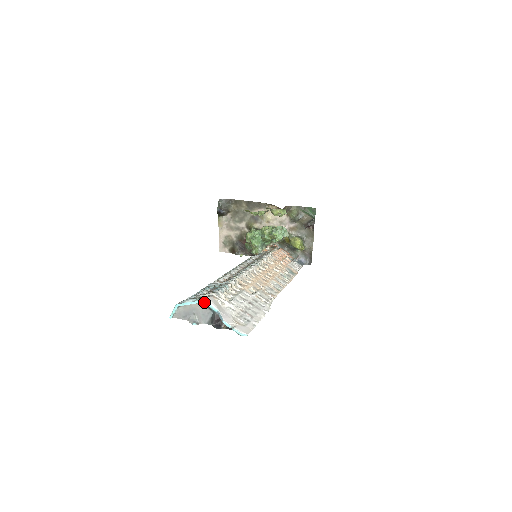
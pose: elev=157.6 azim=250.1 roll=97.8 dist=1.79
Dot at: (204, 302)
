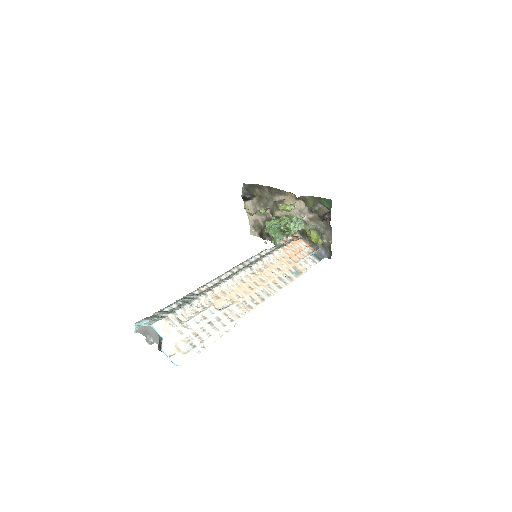
Dot at: (152, 327)
